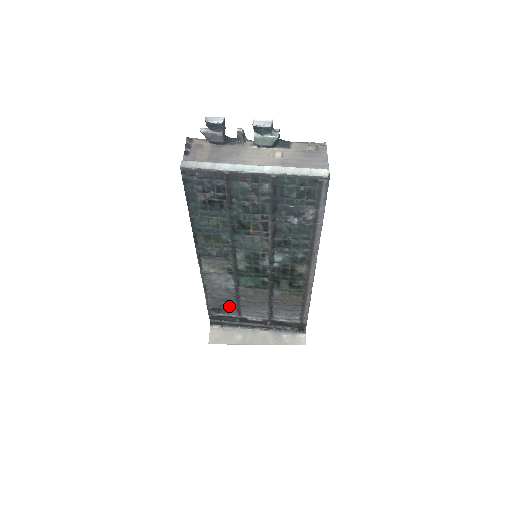
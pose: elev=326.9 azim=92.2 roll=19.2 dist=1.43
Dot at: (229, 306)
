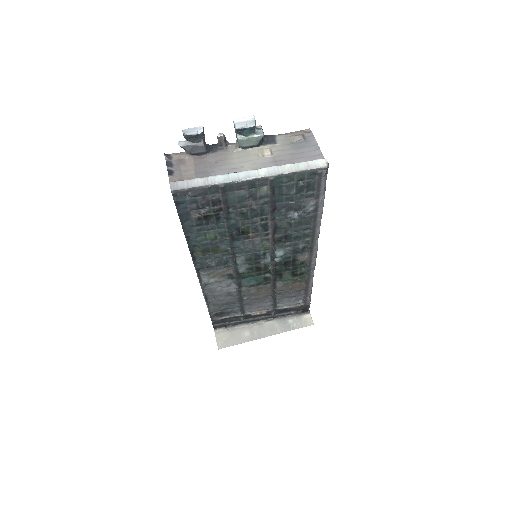
Dot at: (232, 308)
